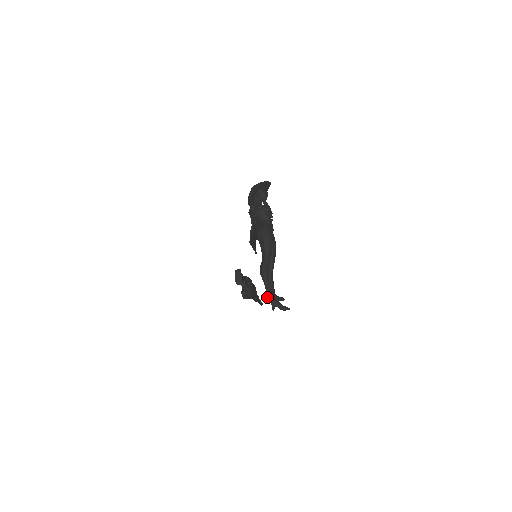
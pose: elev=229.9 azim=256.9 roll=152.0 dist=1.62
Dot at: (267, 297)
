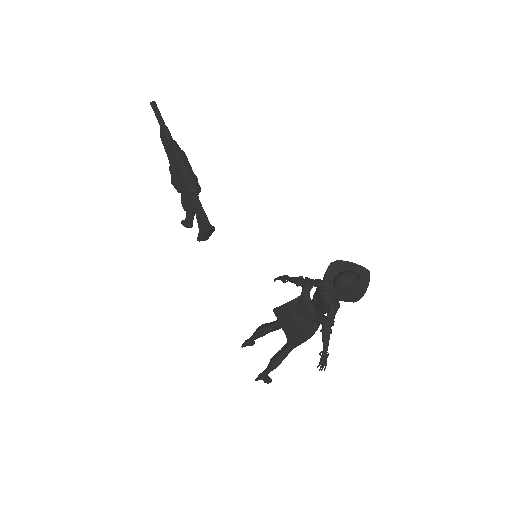
Dot at: occluded
